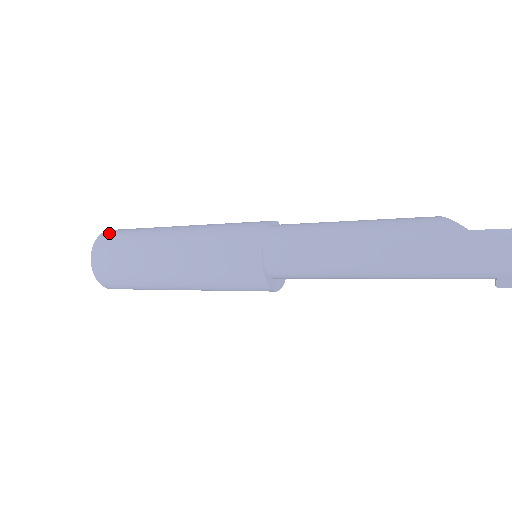
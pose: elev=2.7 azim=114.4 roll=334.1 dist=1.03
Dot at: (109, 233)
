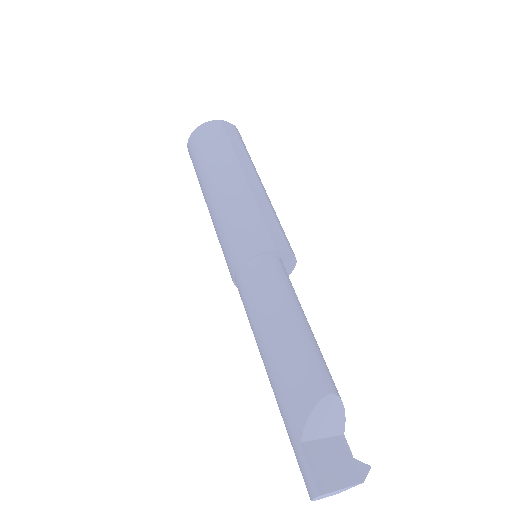
Dot at: (202, 131)
